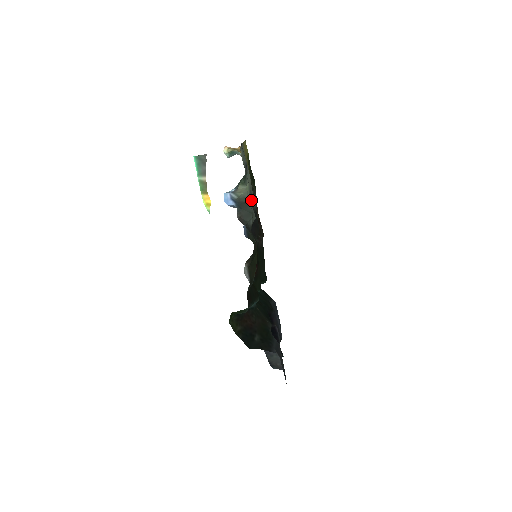
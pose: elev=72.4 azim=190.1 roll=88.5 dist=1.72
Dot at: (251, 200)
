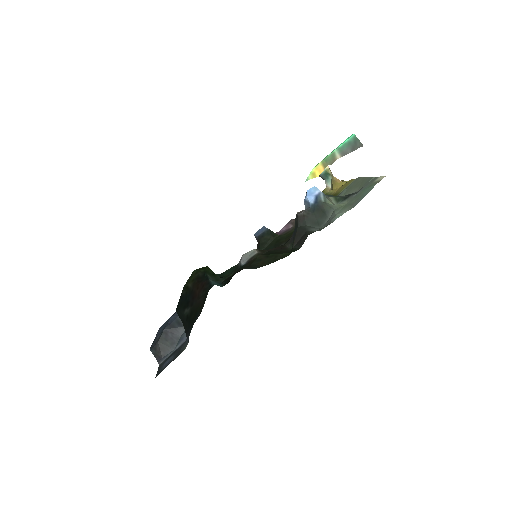
Dot at: occluded
